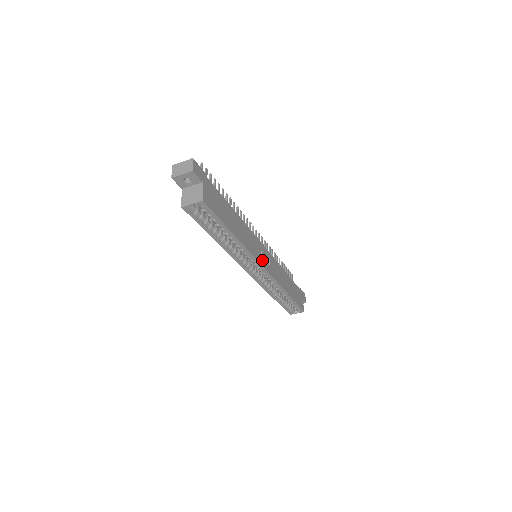
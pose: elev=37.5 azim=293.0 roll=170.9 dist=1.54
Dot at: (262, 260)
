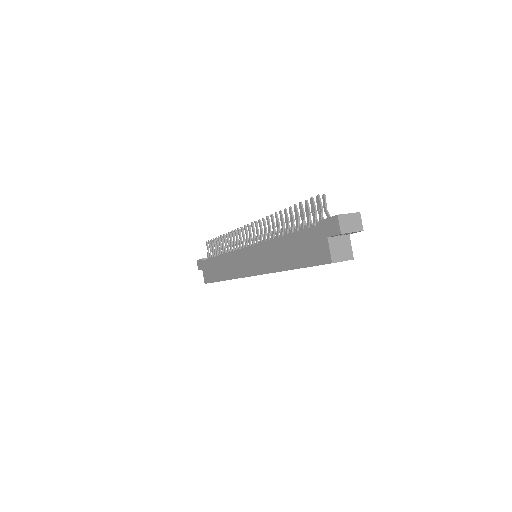
Dot at: occluded
